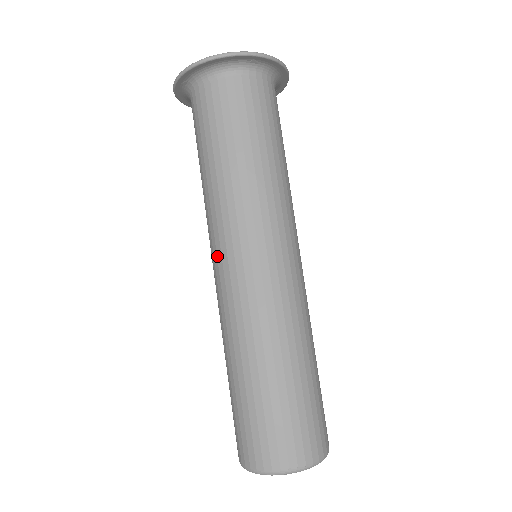
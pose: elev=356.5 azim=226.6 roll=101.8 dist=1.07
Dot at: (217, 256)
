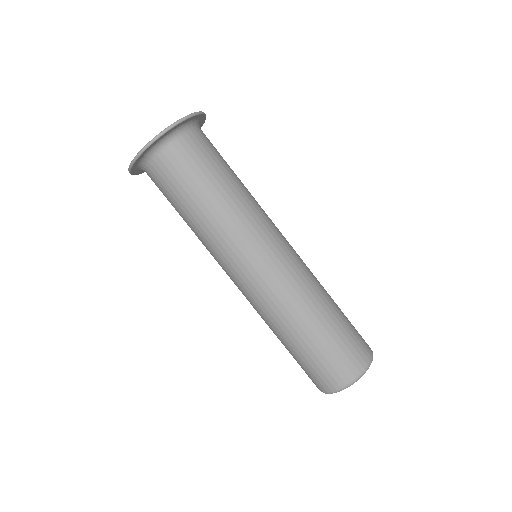
Dot at: (229, 276)
